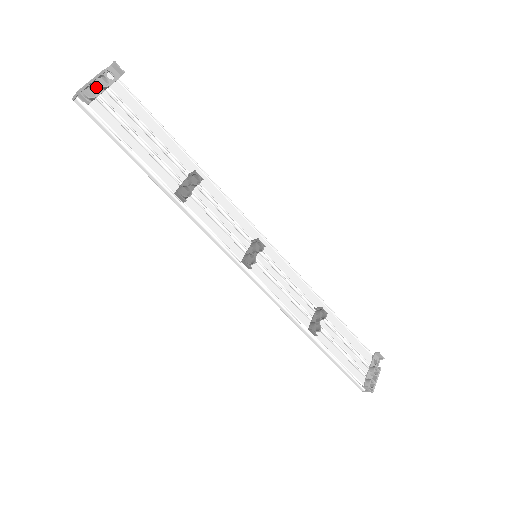
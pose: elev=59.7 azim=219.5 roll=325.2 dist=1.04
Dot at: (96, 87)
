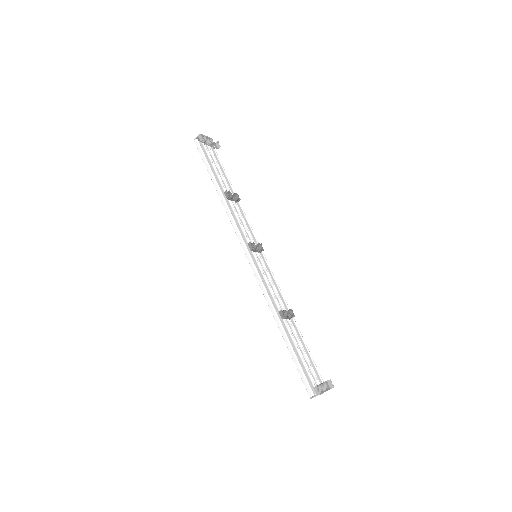
Dot at: (206, 142)
